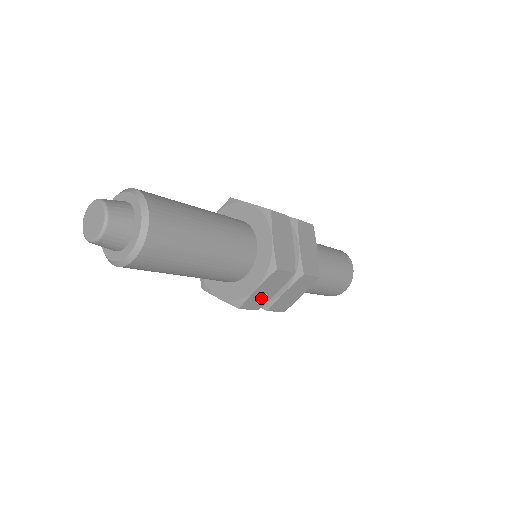
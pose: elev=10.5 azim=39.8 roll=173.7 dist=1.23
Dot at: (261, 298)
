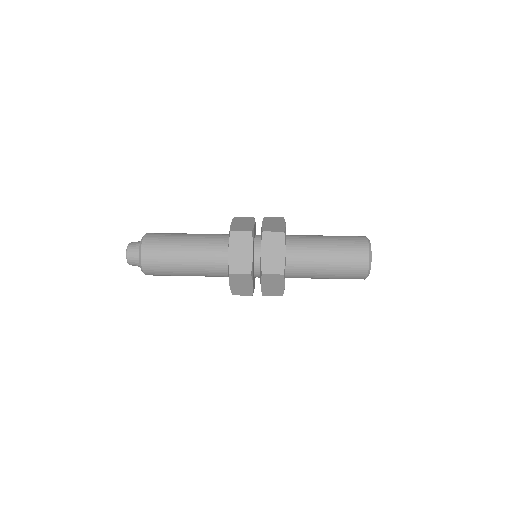
Dot at: occluded
